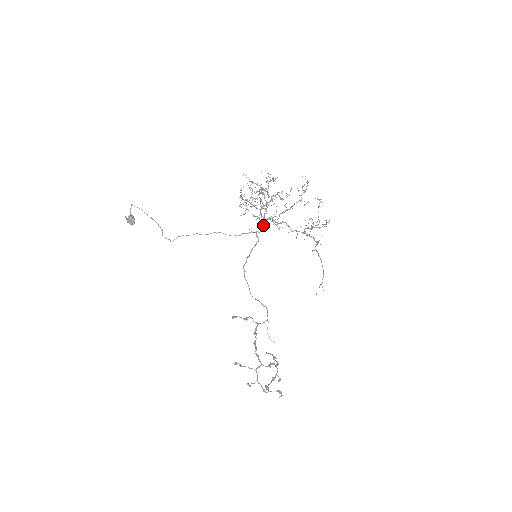
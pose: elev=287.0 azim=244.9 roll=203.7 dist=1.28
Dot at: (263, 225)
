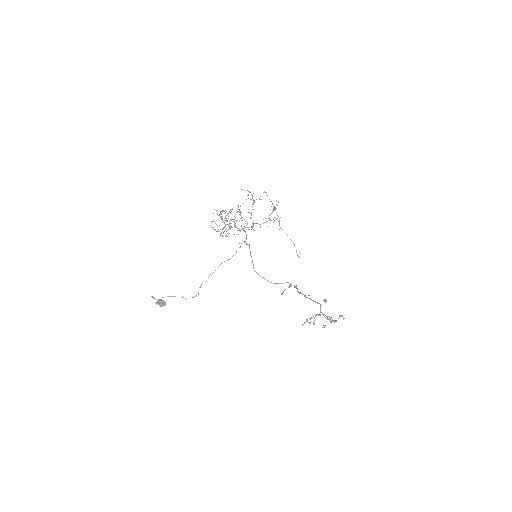
Dot at: occluded
